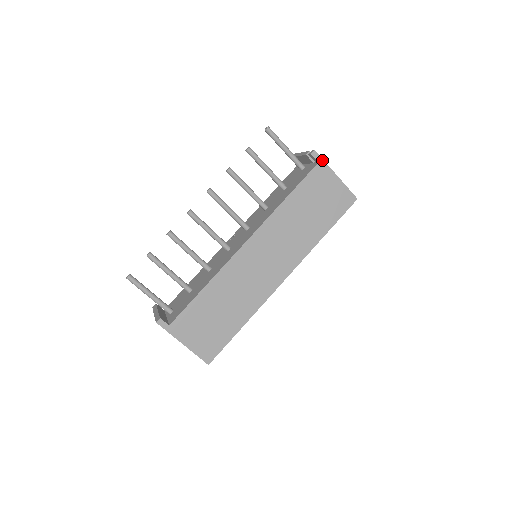
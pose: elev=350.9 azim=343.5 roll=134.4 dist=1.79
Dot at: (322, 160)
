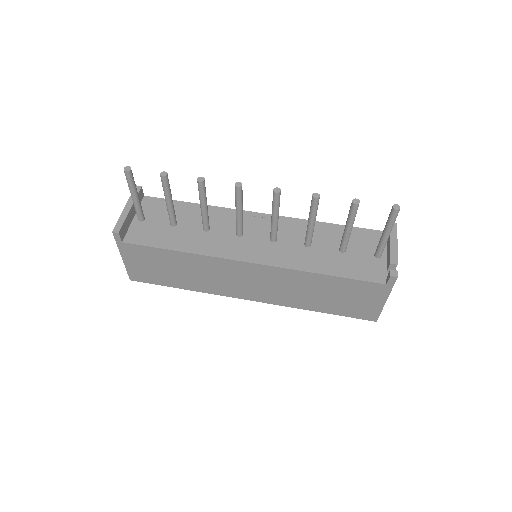
Dot at: (392, 286)
